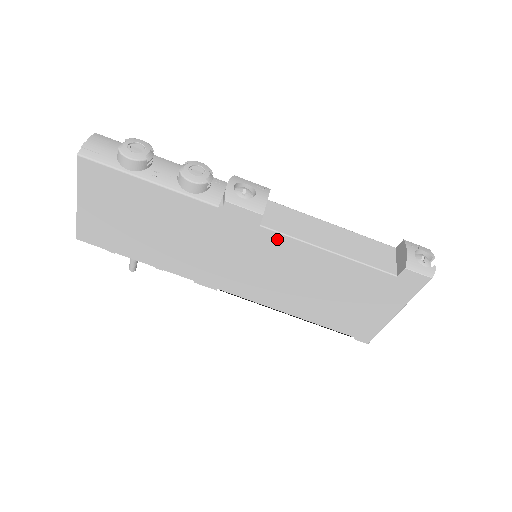
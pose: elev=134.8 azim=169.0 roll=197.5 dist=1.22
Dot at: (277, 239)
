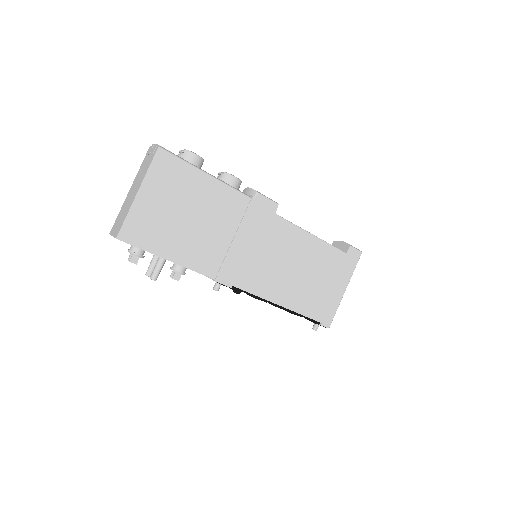
Dot at: (284, 226)
